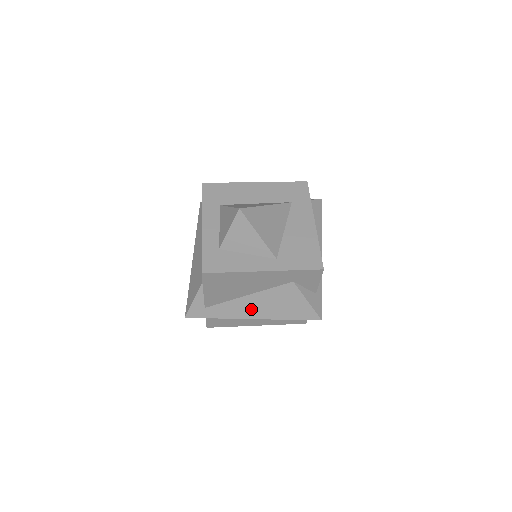
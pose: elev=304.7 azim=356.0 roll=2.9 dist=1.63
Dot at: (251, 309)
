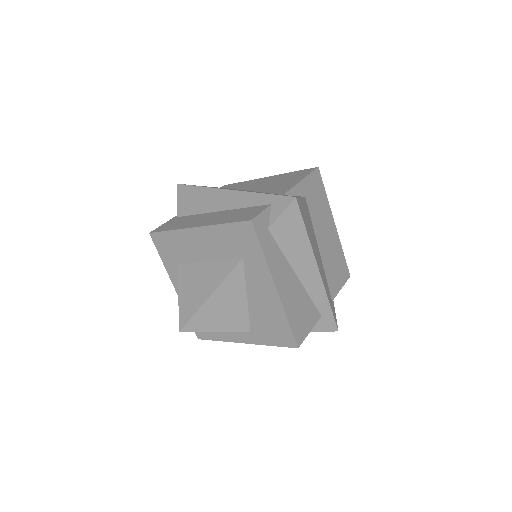
Dot at: occluded
